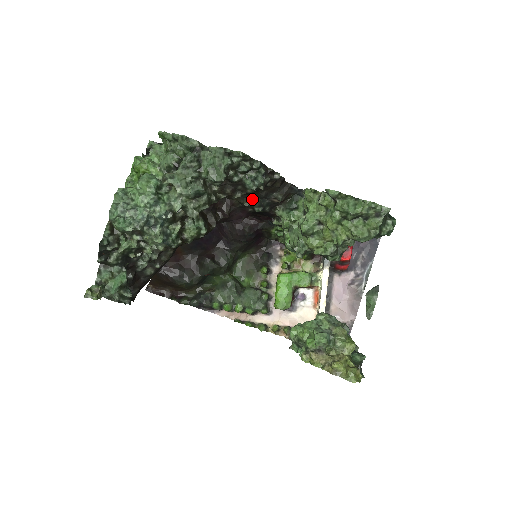
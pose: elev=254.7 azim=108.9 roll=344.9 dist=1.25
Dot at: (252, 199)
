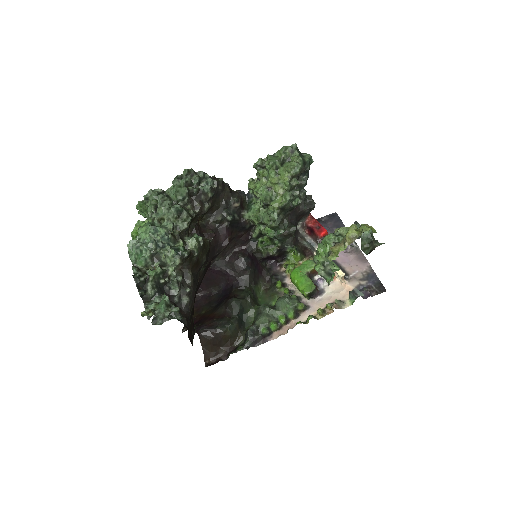
Dot at: (221, 213)
